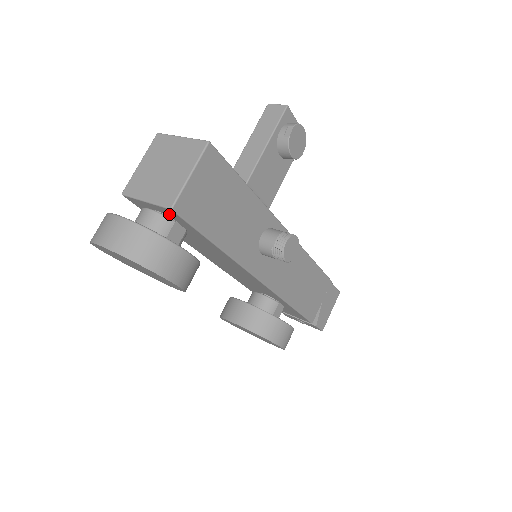
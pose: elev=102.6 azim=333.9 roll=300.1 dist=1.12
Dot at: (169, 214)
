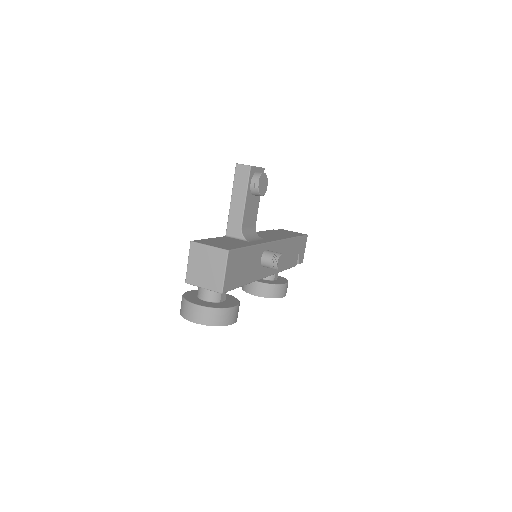
Dot at: occluded
